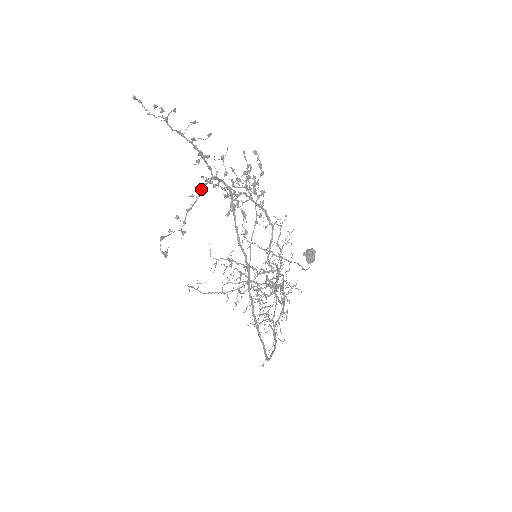
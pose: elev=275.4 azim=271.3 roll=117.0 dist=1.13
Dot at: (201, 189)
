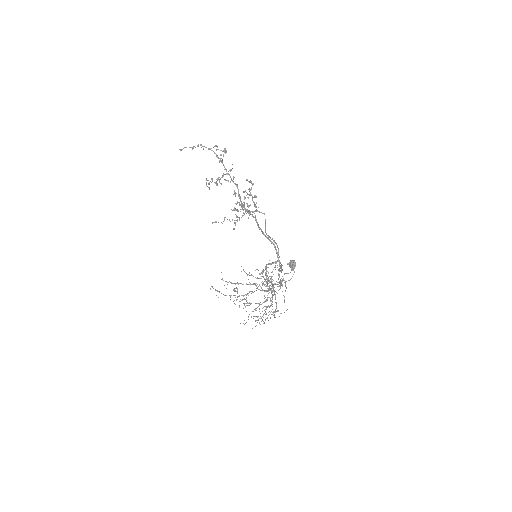
Dot at: (221, 183)
